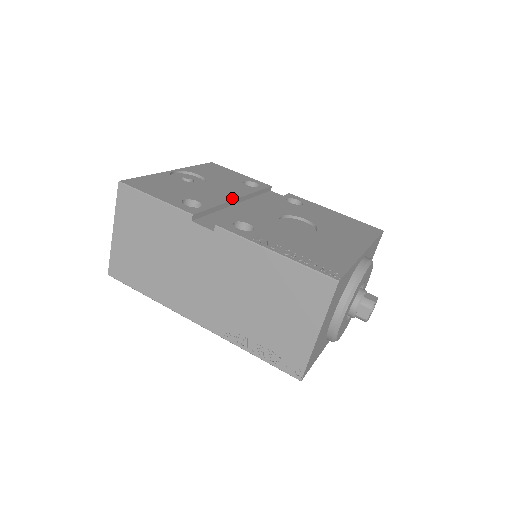
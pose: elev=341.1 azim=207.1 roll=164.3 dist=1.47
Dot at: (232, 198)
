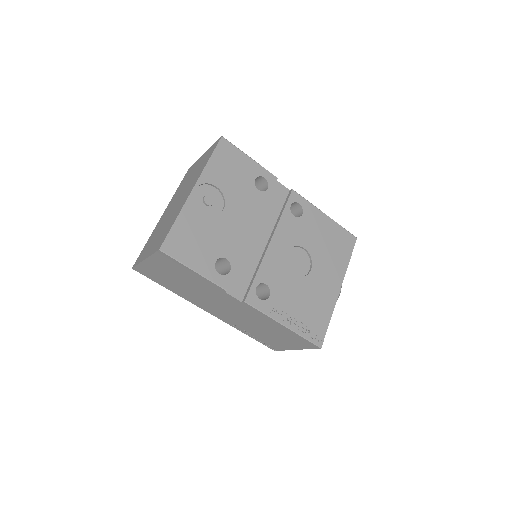
Dot at: (250, 234)
